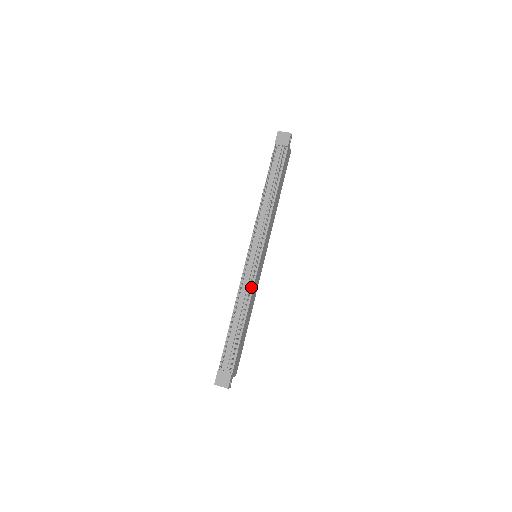
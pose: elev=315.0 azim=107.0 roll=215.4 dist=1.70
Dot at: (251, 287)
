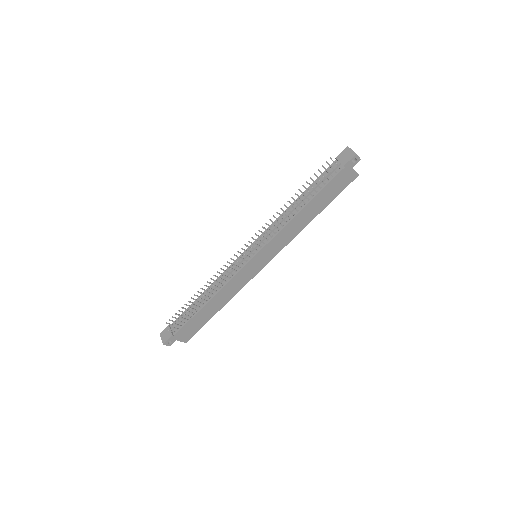
Dot at: (229, 279)
